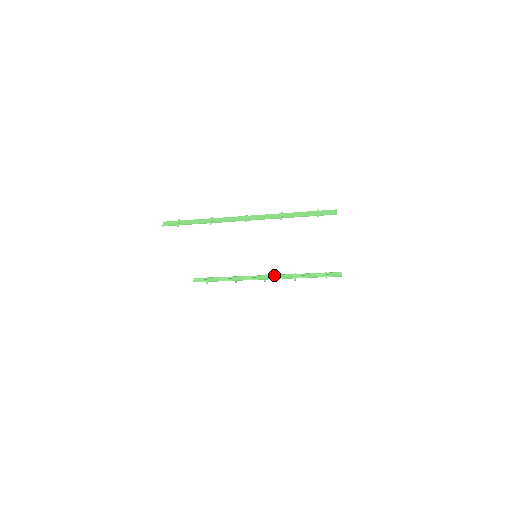
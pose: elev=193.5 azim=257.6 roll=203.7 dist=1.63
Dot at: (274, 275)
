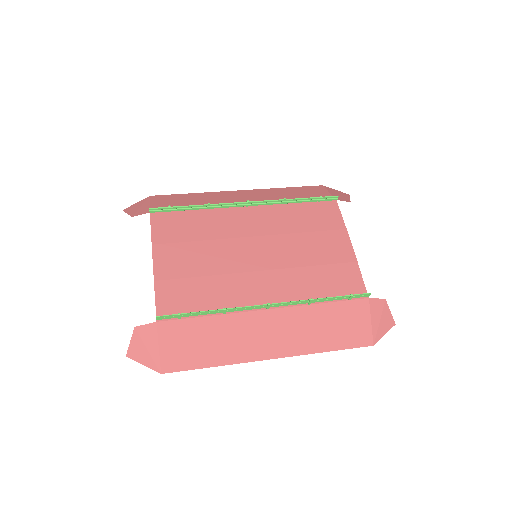
Dot at: (259, 202)
